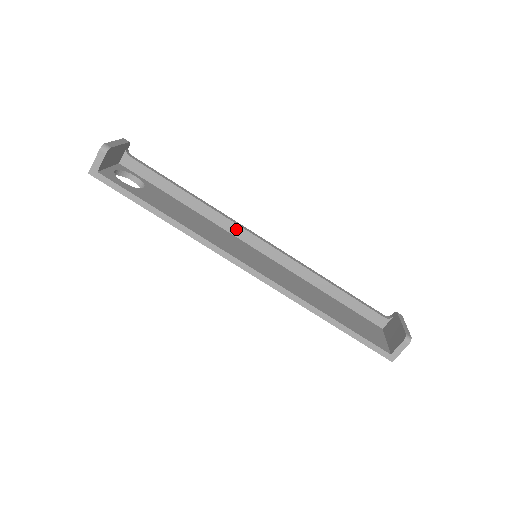
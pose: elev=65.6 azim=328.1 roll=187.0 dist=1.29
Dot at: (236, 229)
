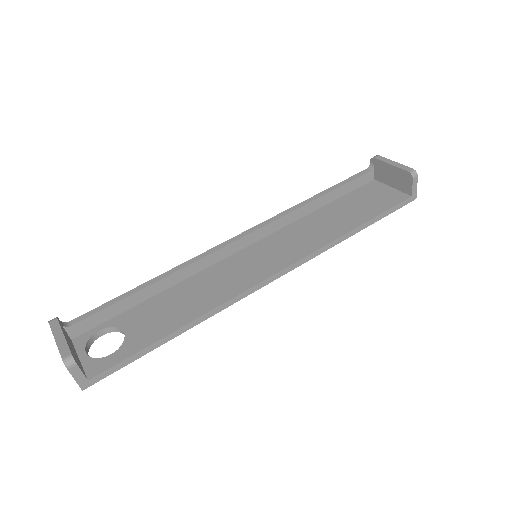
Dot at: (215, 257)
